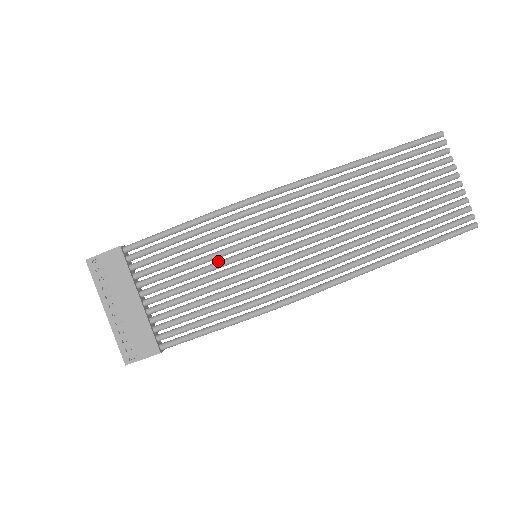
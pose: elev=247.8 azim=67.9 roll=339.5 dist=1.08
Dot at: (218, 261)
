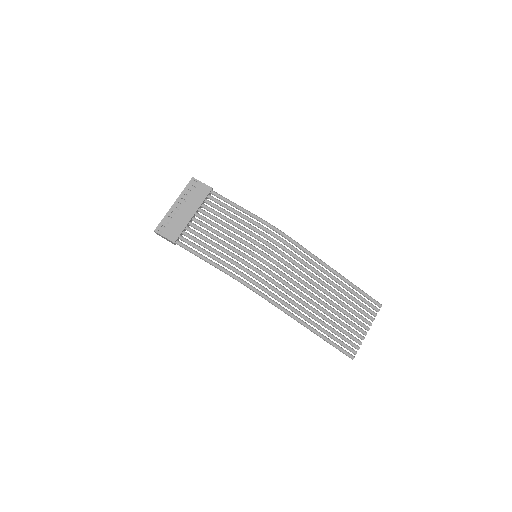
Dot at: (241, 238)
